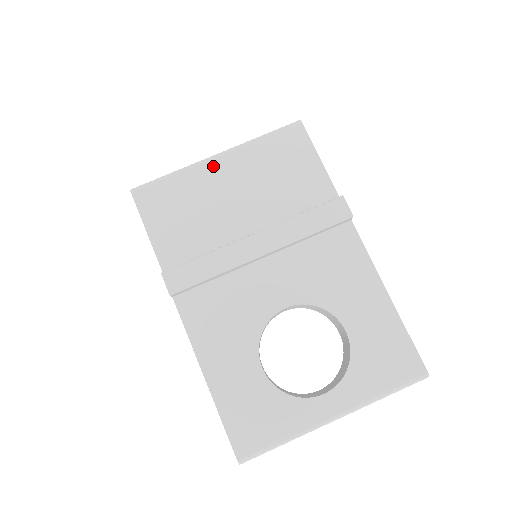
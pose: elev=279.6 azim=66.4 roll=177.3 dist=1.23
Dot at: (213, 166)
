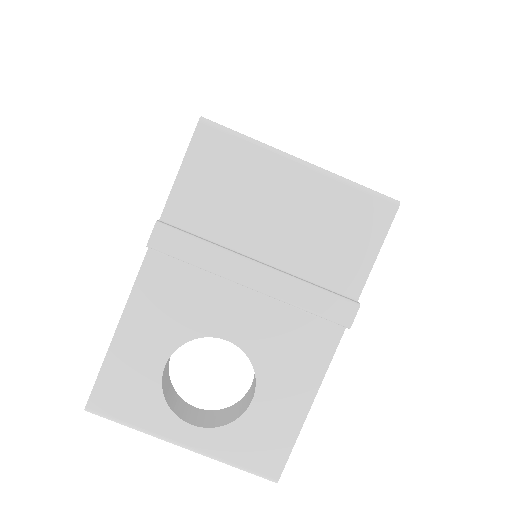
Dot at: (288, 169)
